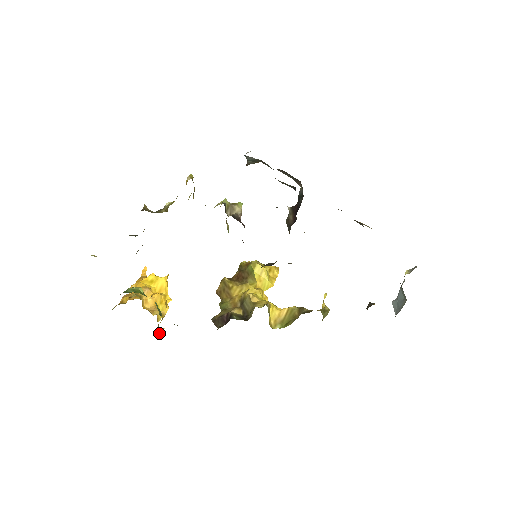
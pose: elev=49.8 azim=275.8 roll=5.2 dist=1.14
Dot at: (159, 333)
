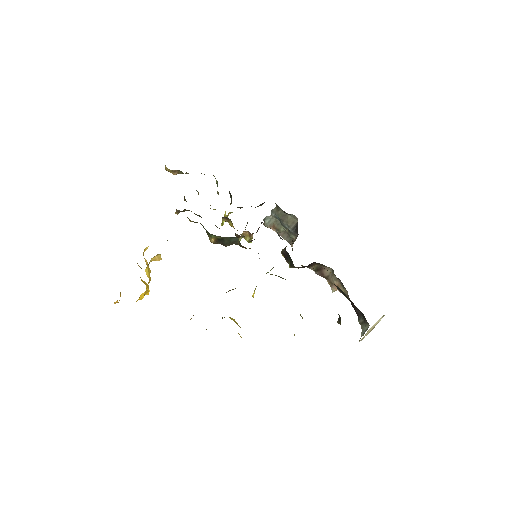
Dot at: (152, 258)
